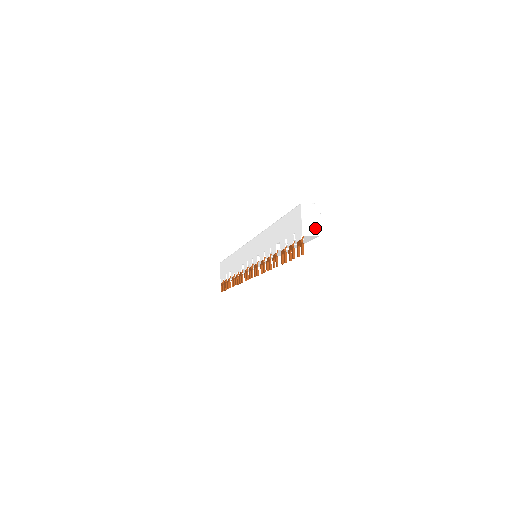
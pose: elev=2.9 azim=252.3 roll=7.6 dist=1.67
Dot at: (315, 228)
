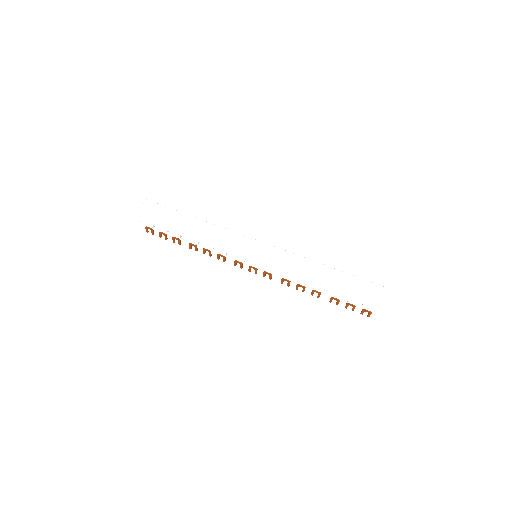
Dot at: occluded
